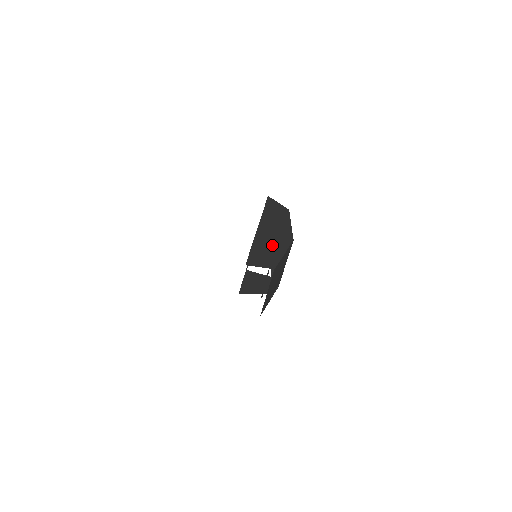
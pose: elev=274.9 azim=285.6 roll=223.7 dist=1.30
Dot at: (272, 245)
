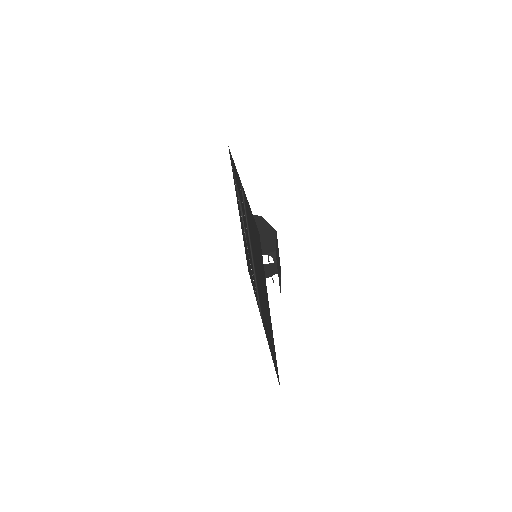
Dot at: (265, 239)
